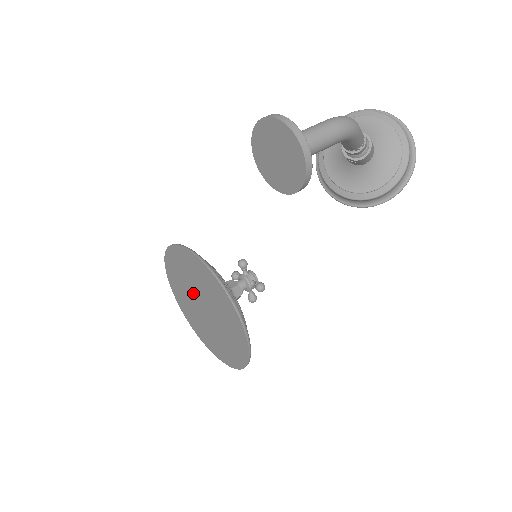
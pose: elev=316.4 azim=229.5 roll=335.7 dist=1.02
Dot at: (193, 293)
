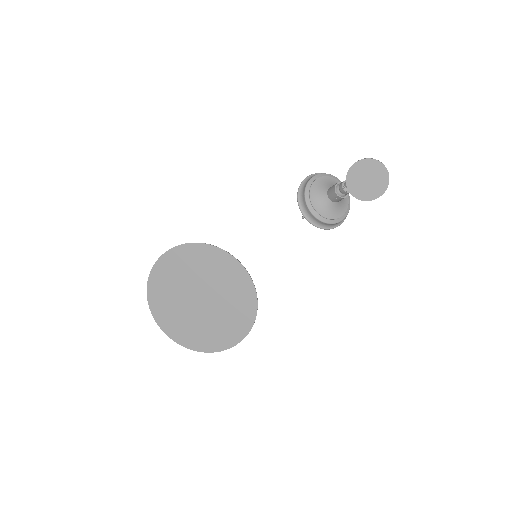
Dot at: (191, 287)
